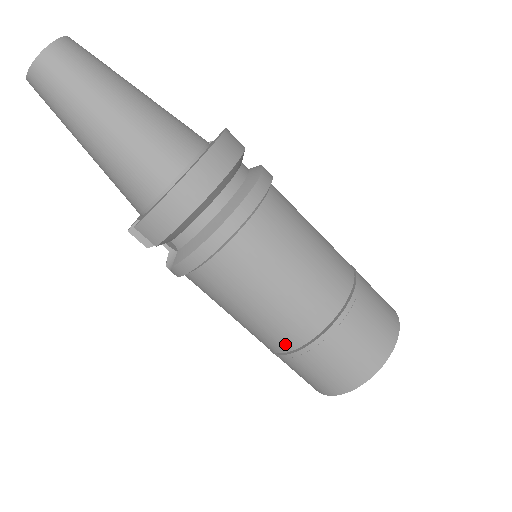
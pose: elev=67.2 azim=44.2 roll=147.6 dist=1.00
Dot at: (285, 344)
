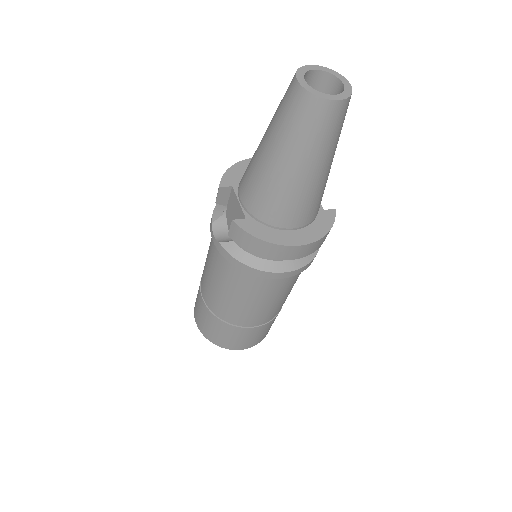
Dot at: (216, 310)
